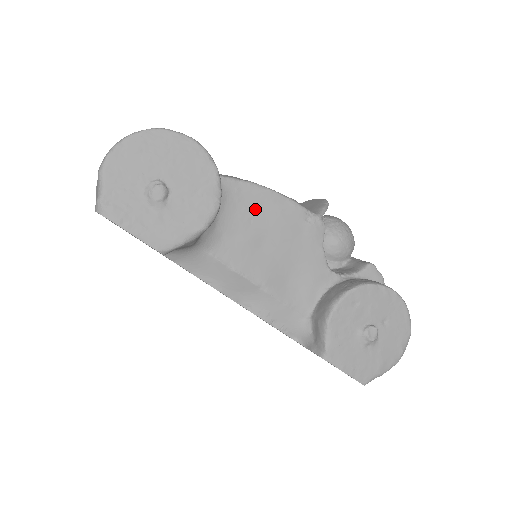
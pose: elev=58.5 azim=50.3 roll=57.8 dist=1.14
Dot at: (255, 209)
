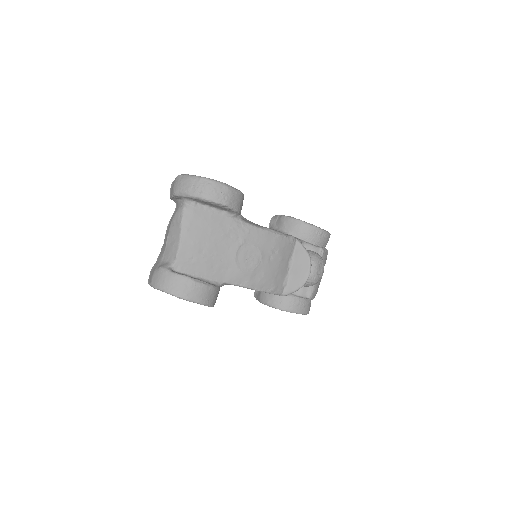
Dot at: occluded
